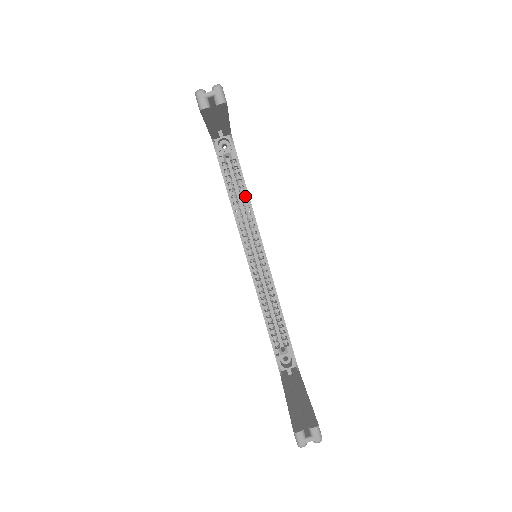
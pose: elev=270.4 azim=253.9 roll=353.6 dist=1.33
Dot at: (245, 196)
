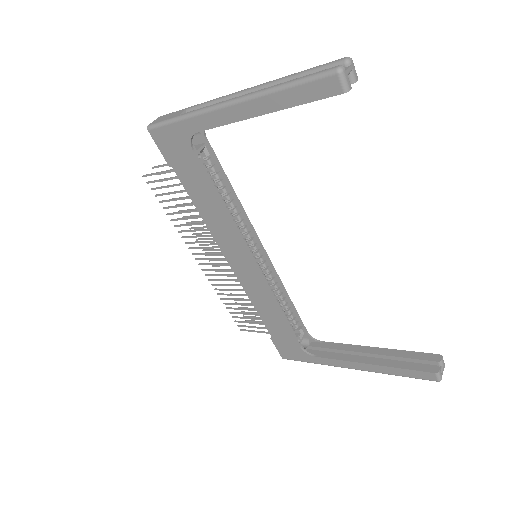
Dot at: (230, 194)
